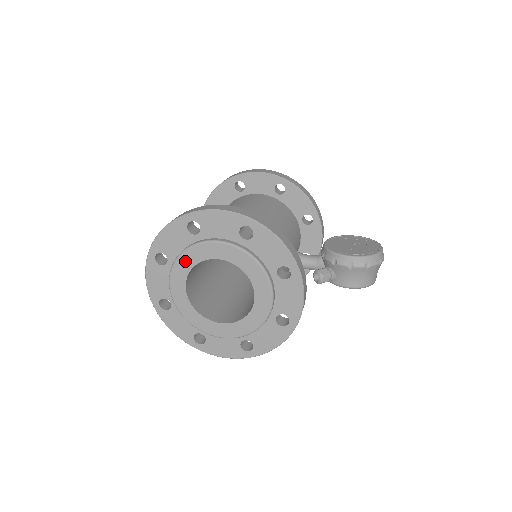
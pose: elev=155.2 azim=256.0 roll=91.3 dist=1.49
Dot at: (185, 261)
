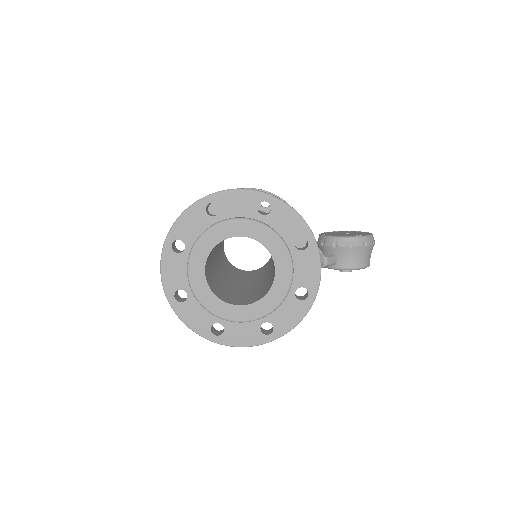
Dot at: (205, 243)
